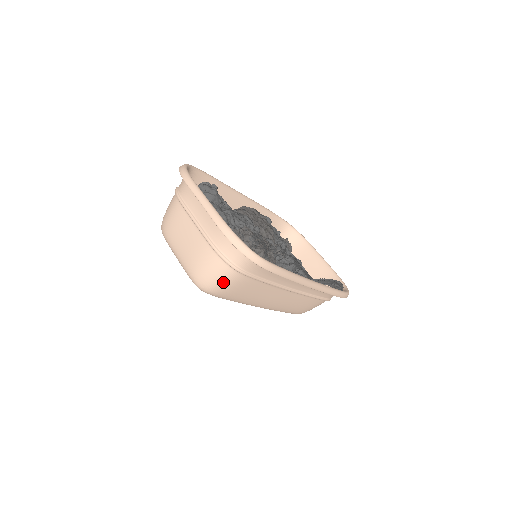
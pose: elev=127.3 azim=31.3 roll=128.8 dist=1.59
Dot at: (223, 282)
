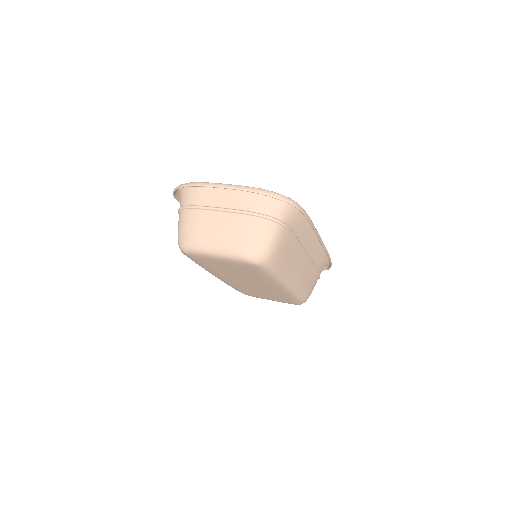
Dot at: (274, 242)
